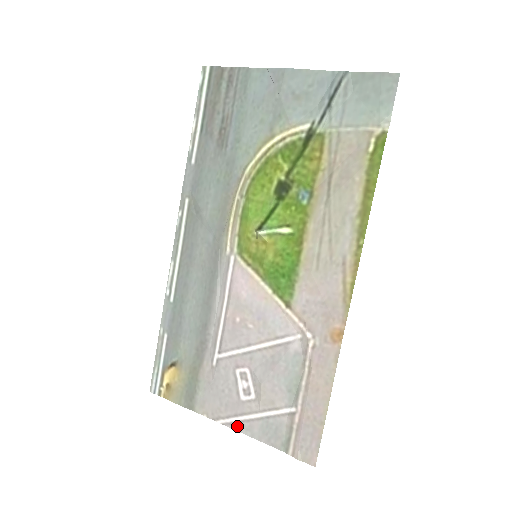
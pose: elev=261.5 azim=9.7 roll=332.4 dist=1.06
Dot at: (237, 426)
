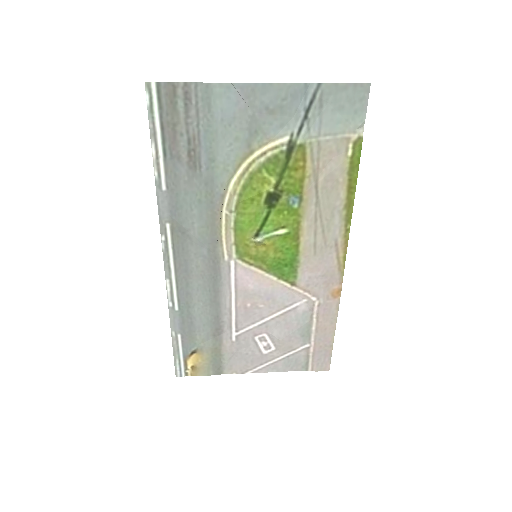
Dot at: (264, 370)
